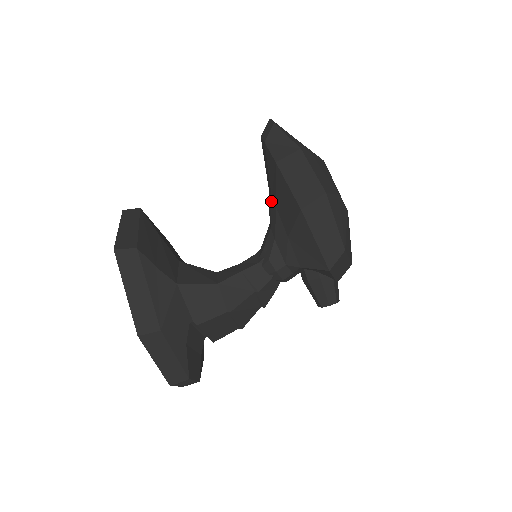
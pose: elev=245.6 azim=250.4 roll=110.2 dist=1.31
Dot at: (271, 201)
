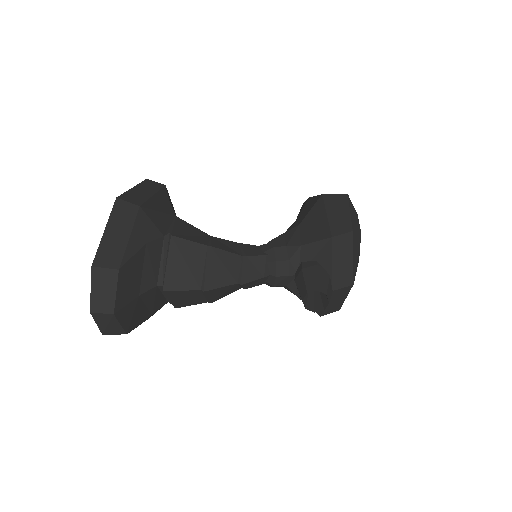
Dot at: occluded
